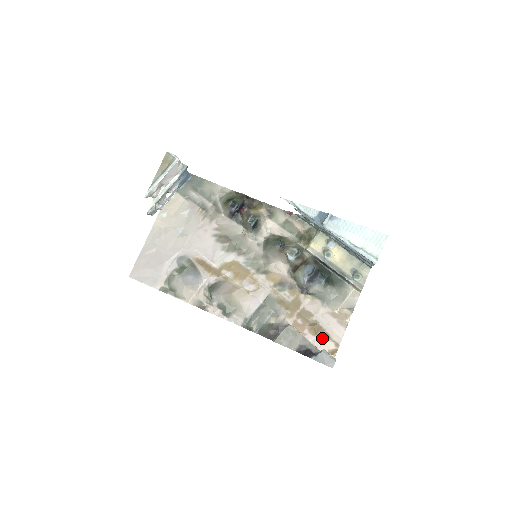
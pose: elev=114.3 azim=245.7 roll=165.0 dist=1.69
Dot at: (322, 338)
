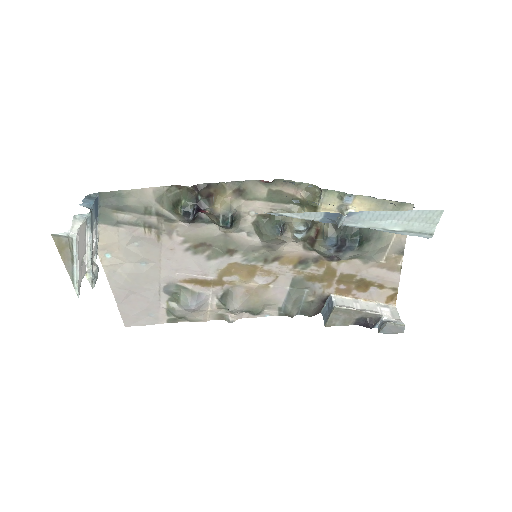
Dot at: (375, 291)
